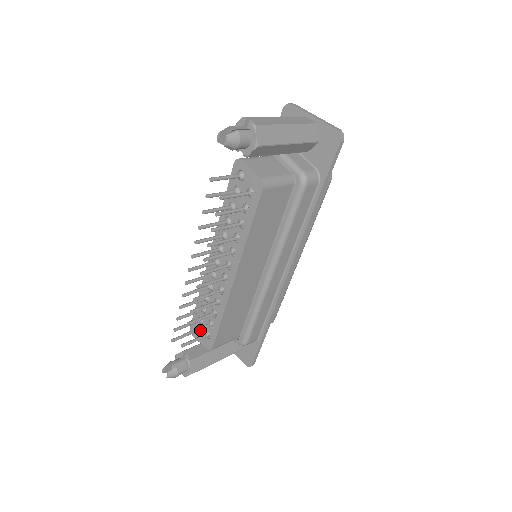
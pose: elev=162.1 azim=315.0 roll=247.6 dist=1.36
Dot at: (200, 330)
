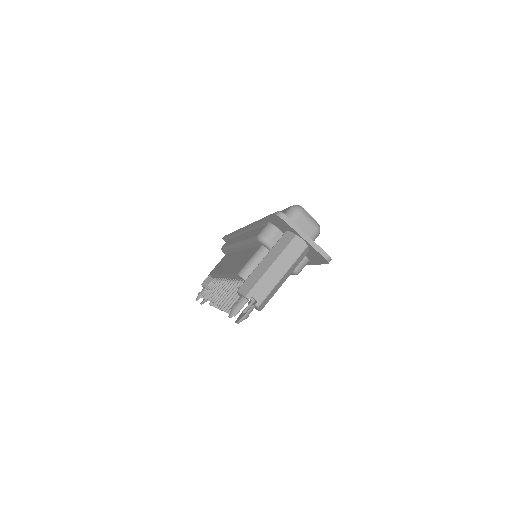
Dot at: occluded
